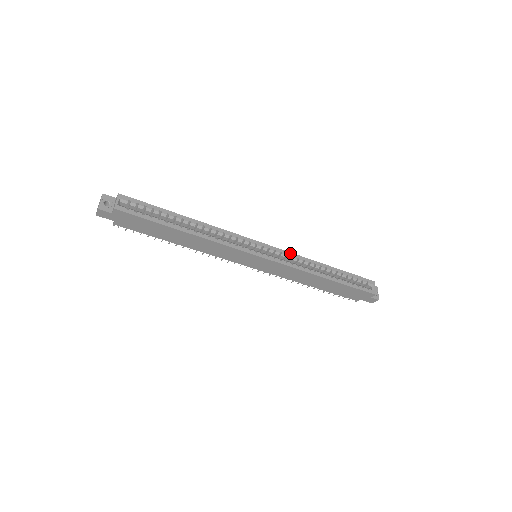
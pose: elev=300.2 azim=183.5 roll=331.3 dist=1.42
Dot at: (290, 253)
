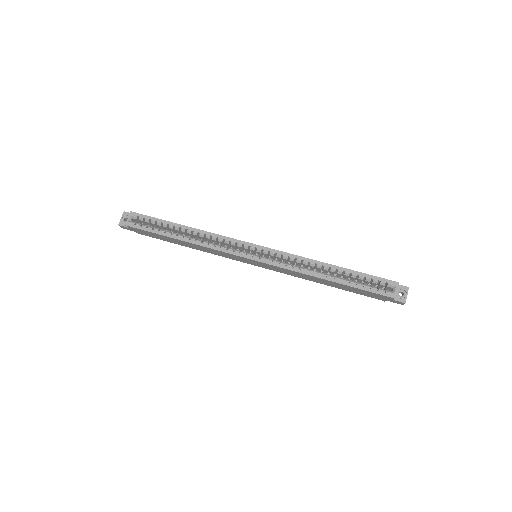
Dot at: (287, 253)
